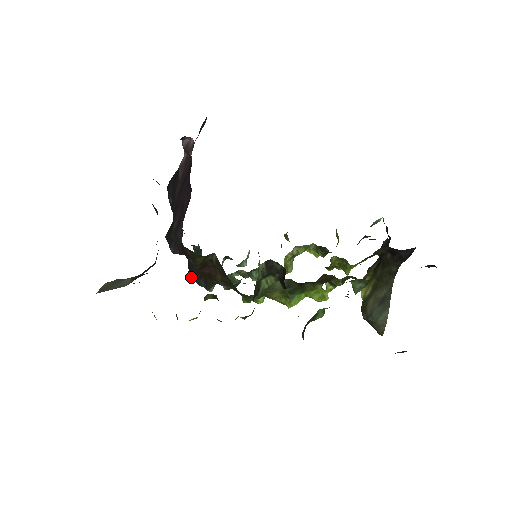
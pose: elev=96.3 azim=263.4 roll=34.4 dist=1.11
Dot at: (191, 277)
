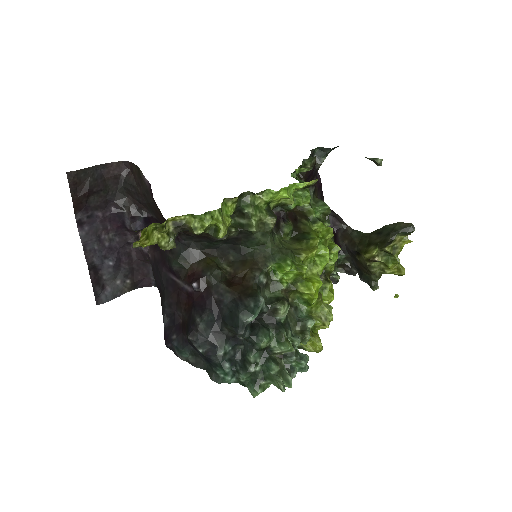
Dot at: (238, 319)
